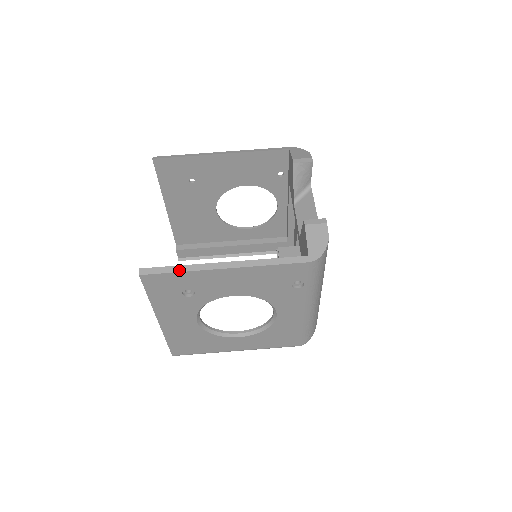
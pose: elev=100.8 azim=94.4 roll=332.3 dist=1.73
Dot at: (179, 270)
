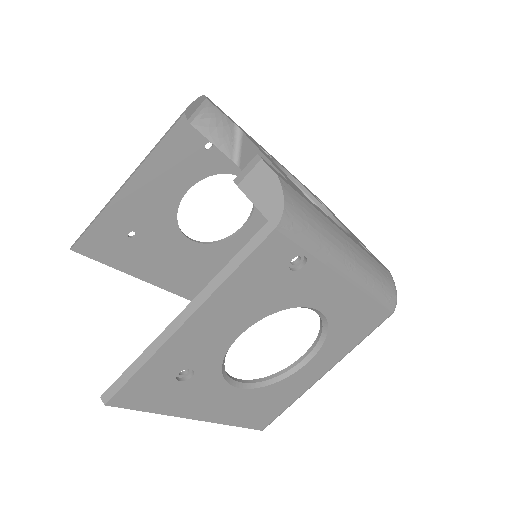
Dot at: (139, 365)
